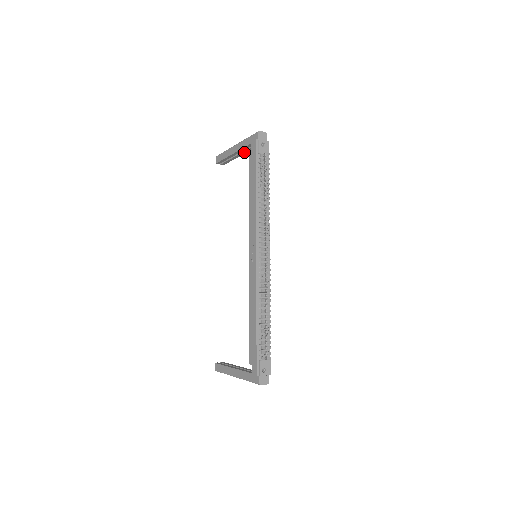
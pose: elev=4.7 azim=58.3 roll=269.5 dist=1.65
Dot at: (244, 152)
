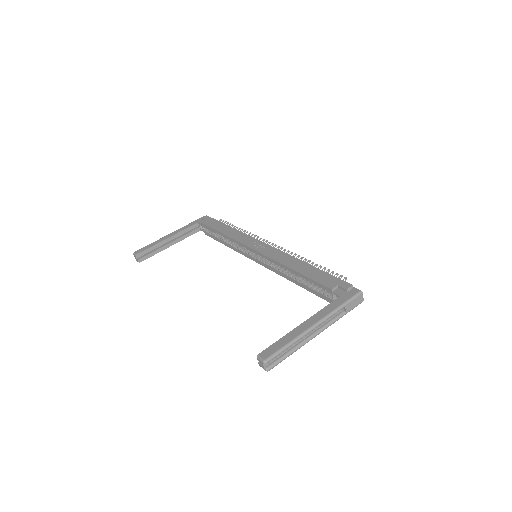
Dot at: (180, 239)
